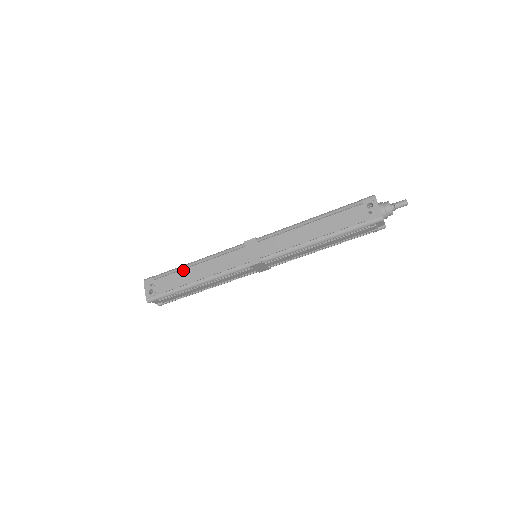
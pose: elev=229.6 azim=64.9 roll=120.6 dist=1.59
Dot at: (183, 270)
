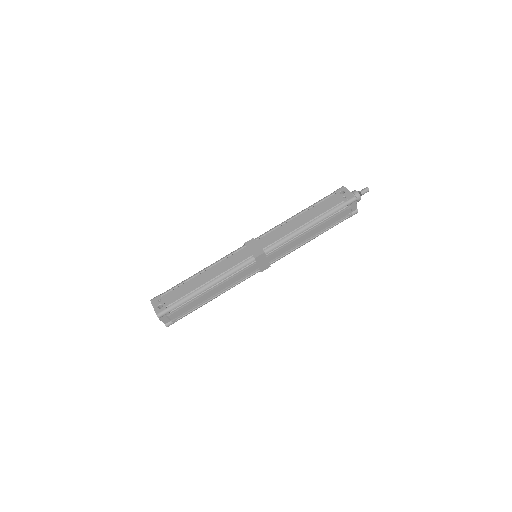
Dot at: (190, 280)
